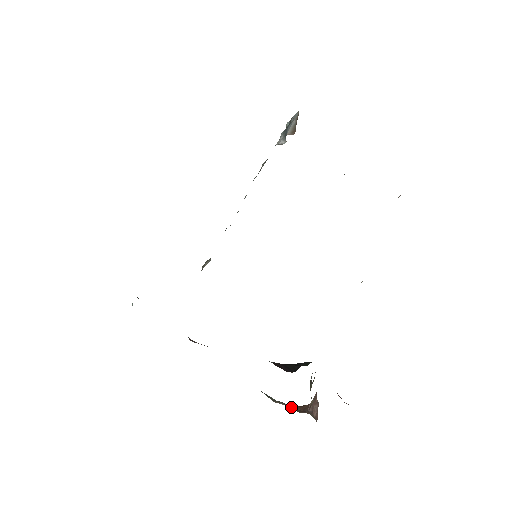
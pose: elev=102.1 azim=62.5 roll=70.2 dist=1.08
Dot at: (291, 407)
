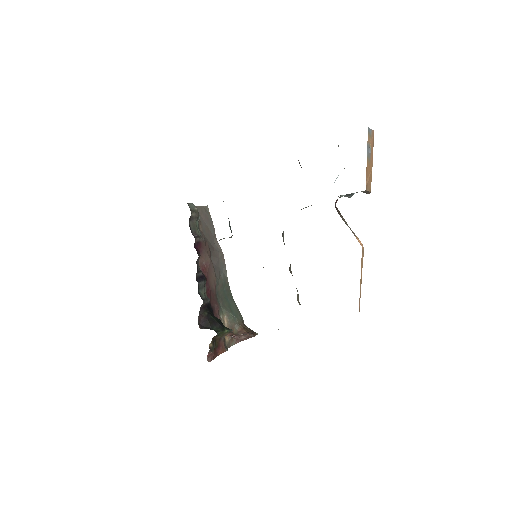
Dot at: (235, 325)
